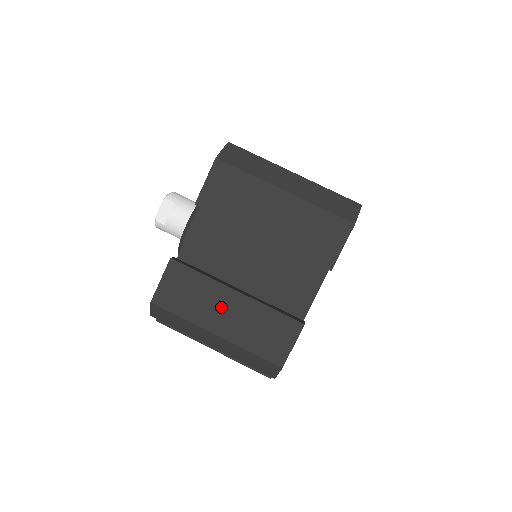
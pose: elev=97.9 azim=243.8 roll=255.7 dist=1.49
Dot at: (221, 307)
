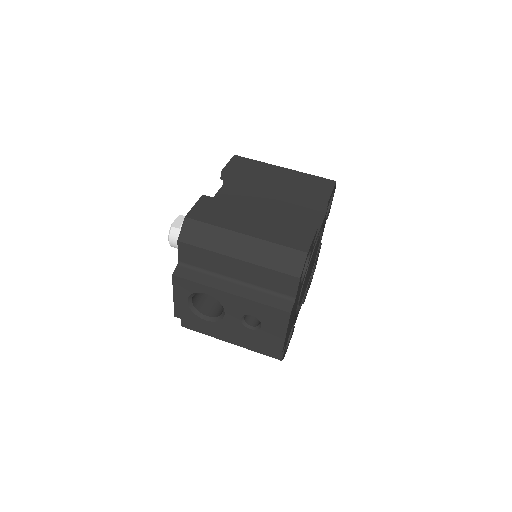
Dot at: (247, 219)
